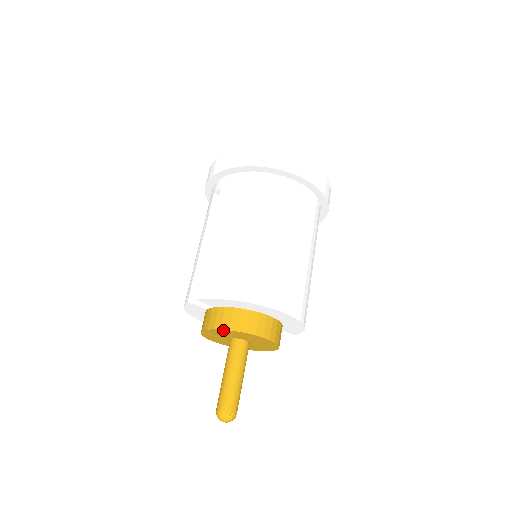
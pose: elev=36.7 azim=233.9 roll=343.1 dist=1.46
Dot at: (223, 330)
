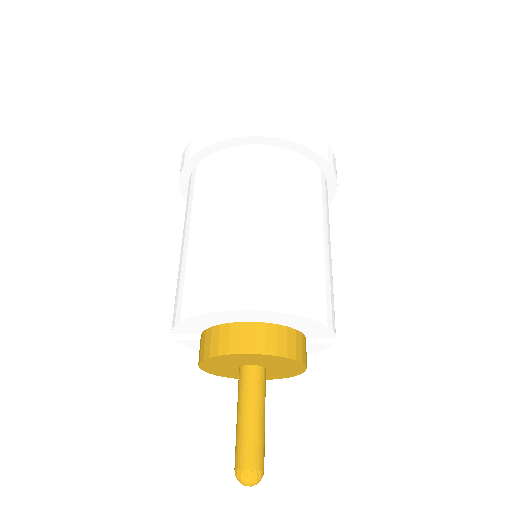
Dot at: (207, 360)
